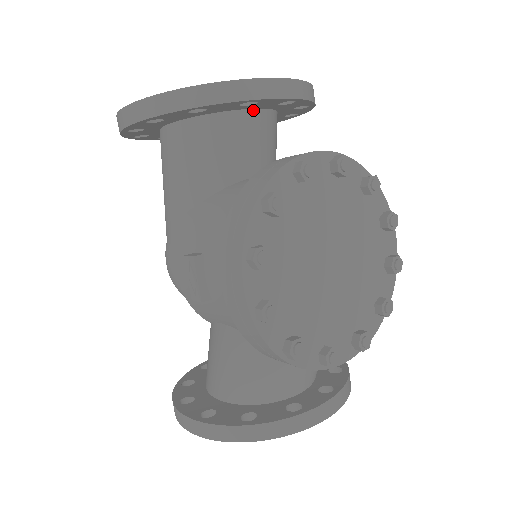
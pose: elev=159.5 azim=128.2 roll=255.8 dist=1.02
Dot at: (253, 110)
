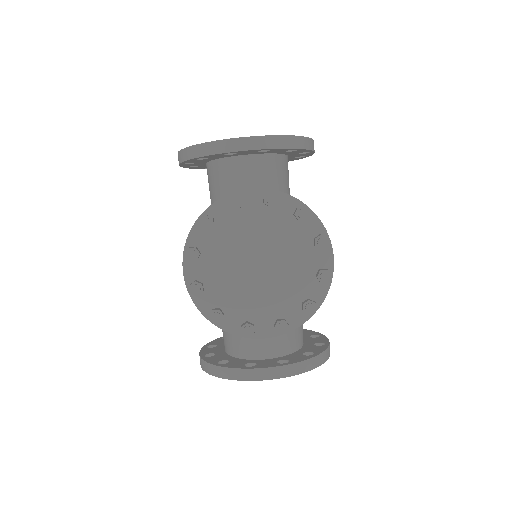
Dot at: (246, 156)
